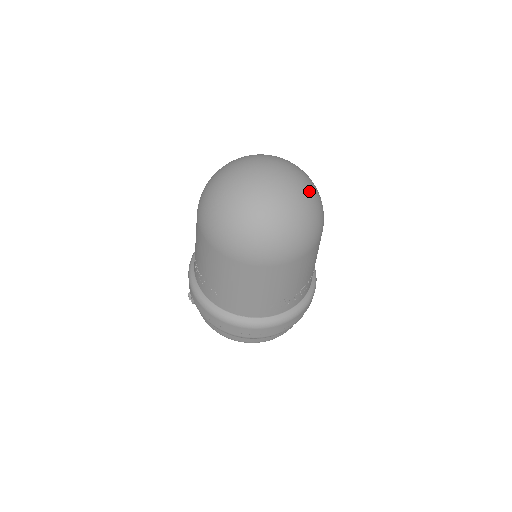
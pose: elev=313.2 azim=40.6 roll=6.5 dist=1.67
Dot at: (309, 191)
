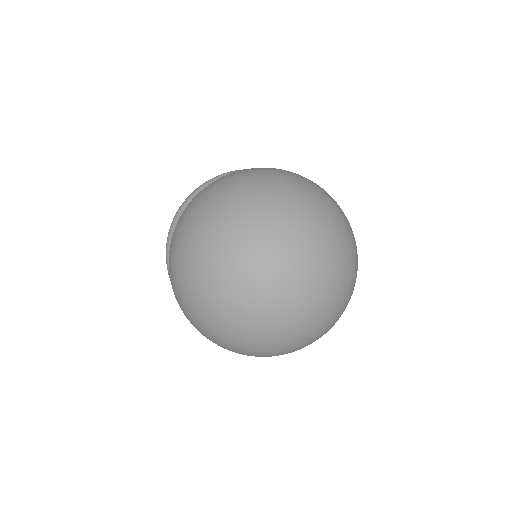
Dot at: (316, 322)
